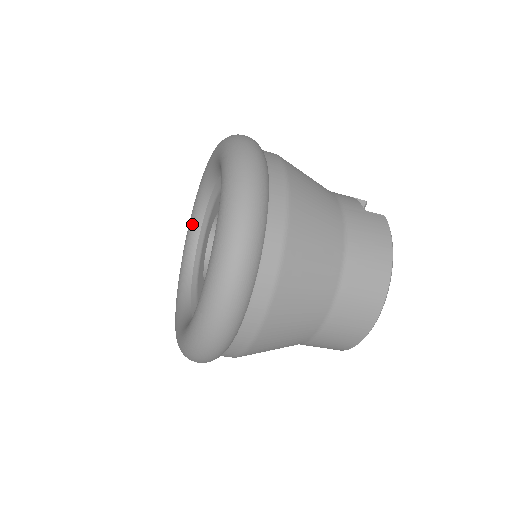
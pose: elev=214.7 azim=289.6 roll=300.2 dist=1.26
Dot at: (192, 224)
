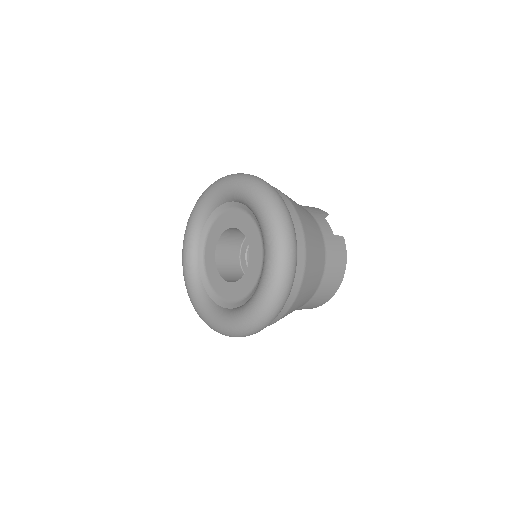
Dot at: (198, 216)
